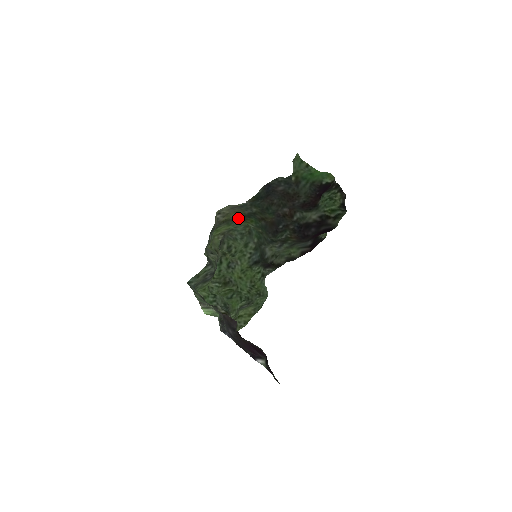
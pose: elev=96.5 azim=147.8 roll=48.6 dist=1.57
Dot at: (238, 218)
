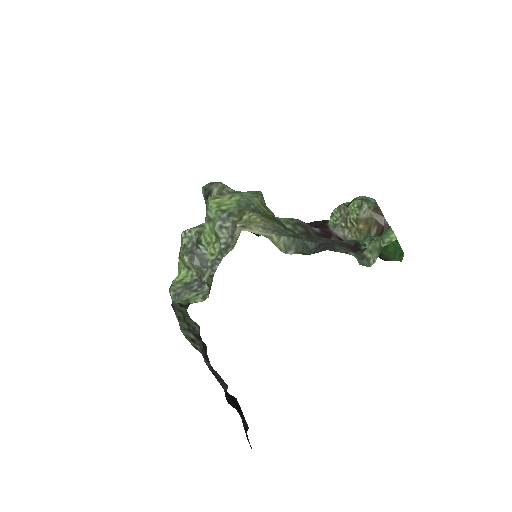
Dot at: (259, 213)
